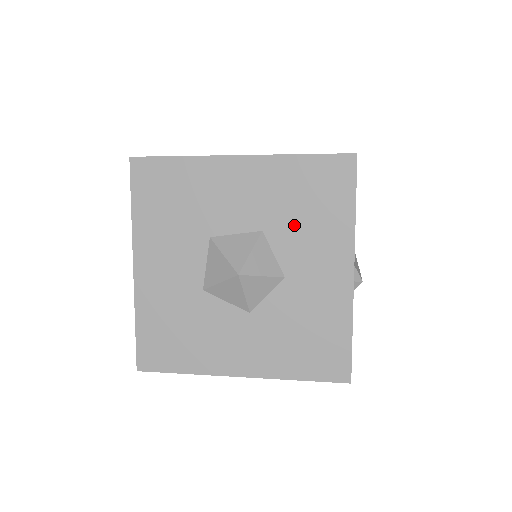
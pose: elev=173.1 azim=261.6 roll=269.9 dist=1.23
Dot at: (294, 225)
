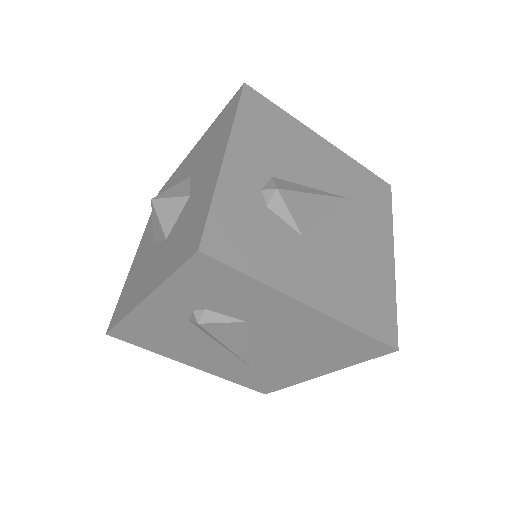
Dot at: (205, 157)
